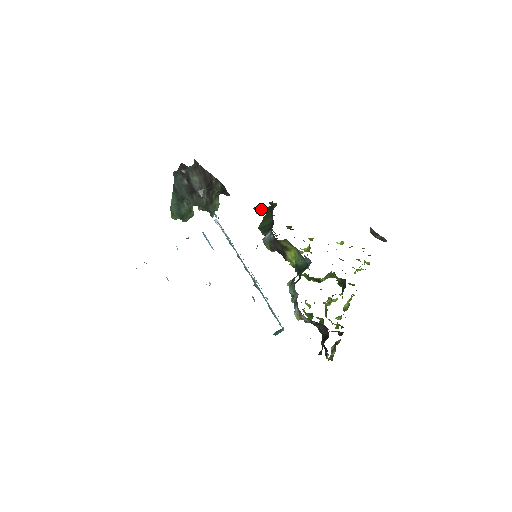
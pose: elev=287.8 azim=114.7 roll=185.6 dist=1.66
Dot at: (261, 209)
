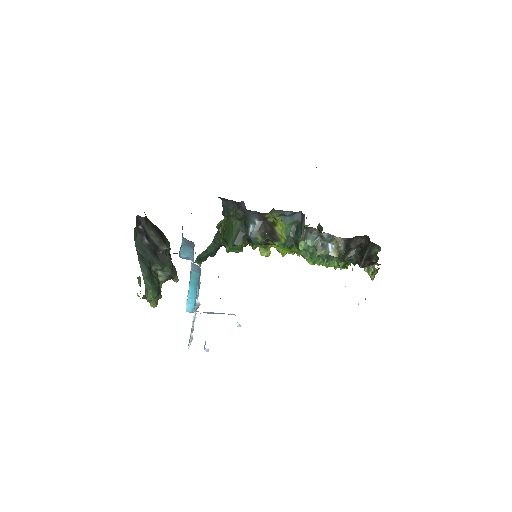
Dot at: (205, 252)
